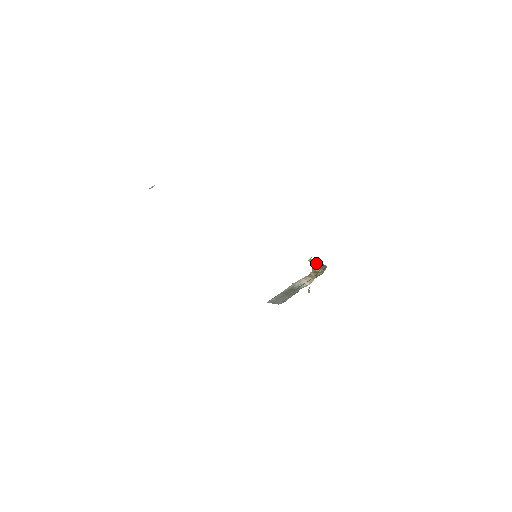
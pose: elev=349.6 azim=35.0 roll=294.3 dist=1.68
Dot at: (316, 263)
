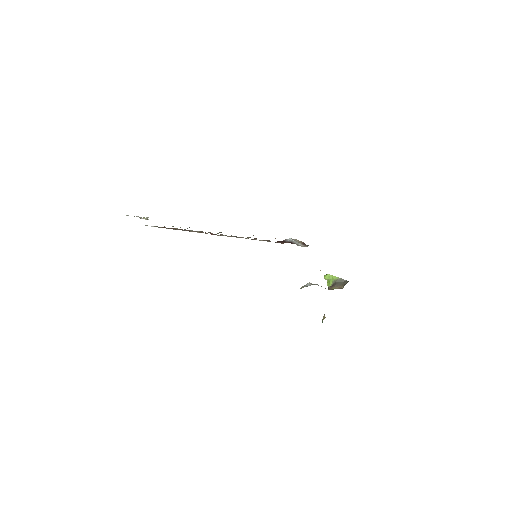
Dot at: (334, 279)
